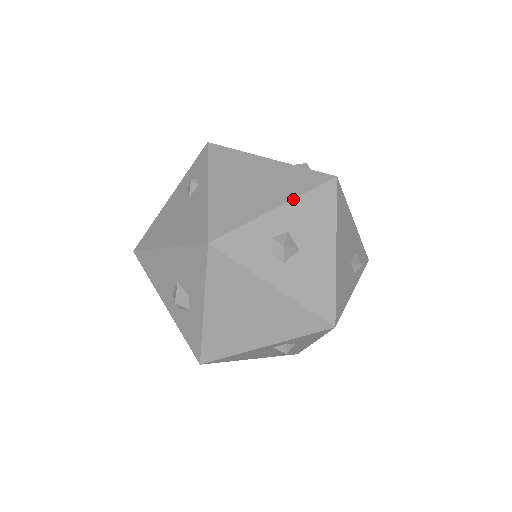
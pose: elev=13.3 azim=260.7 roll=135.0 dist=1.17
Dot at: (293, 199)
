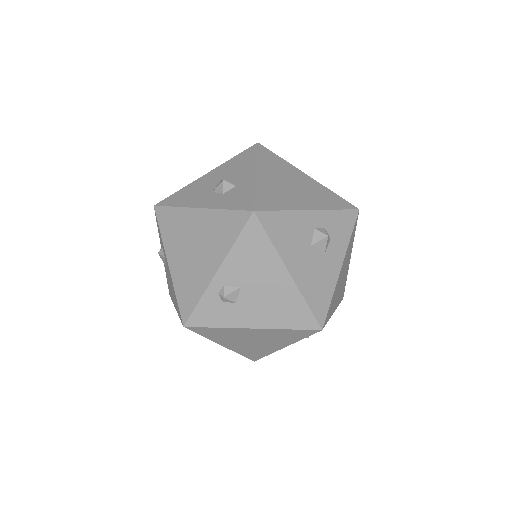
Dot at: occluded
